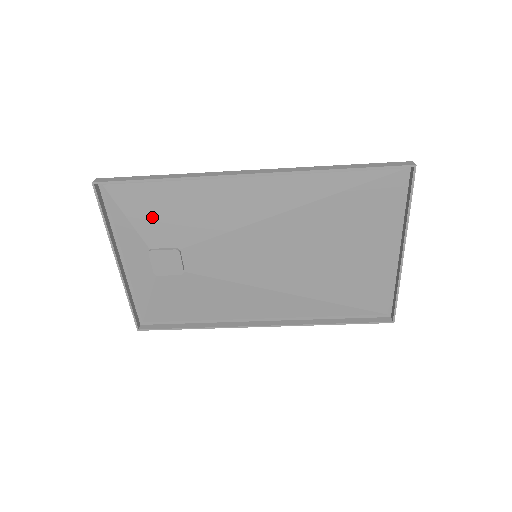
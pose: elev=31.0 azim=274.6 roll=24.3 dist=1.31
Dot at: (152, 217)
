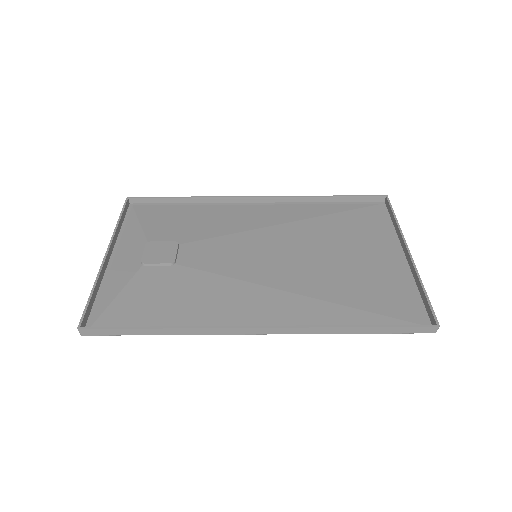
Dot at: (163, 223)
